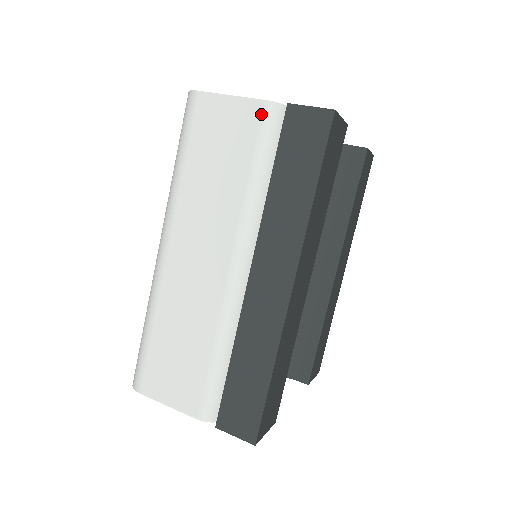
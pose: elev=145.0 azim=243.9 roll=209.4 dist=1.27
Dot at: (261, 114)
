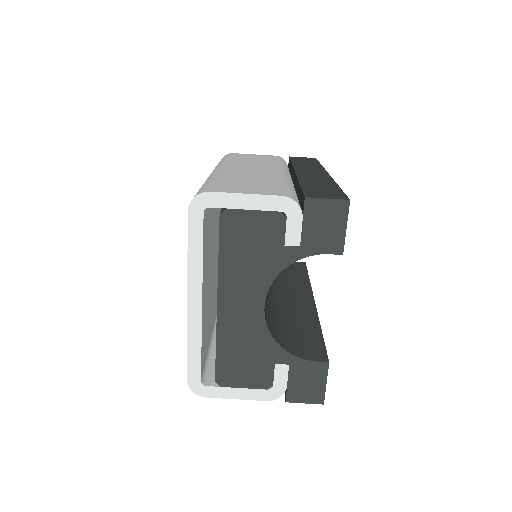
Dot at: occluded
